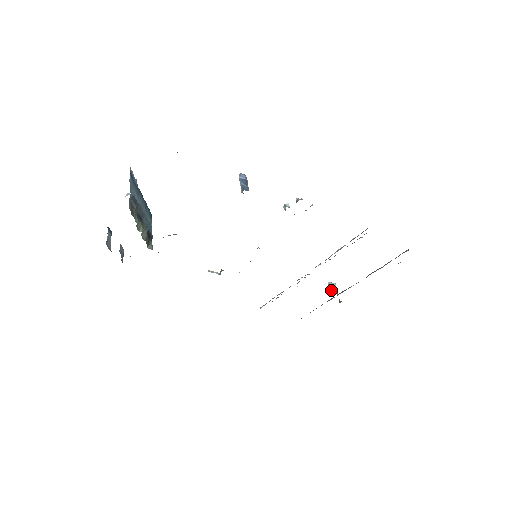
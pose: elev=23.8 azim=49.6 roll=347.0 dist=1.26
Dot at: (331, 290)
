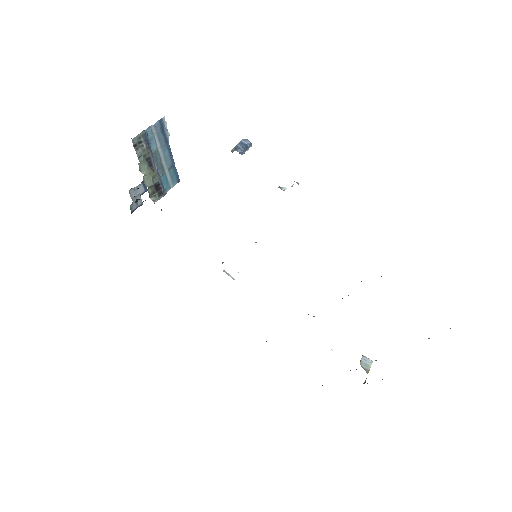
Dot at: (361, 364)
